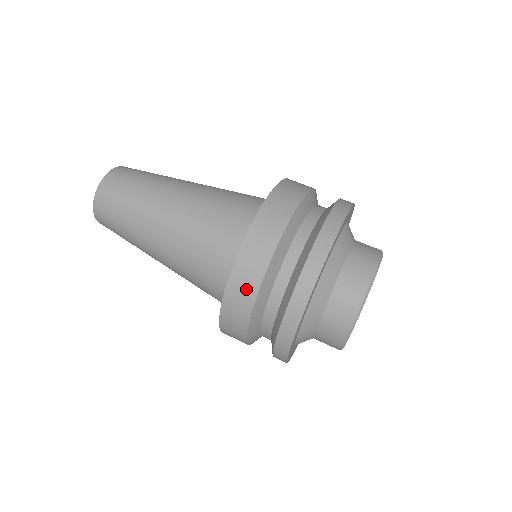
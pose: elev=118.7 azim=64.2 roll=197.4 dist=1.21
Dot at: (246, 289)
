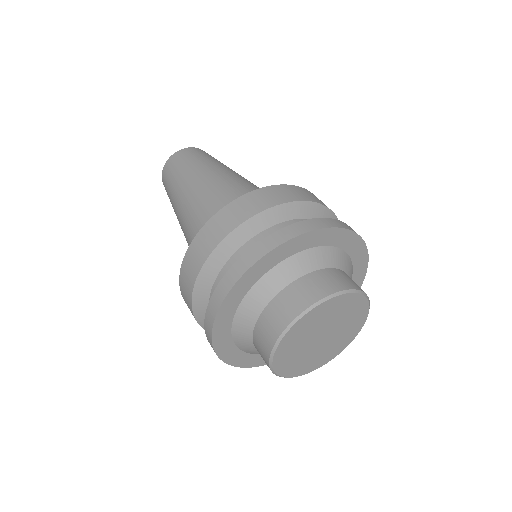
Dot at: (252, 206)
